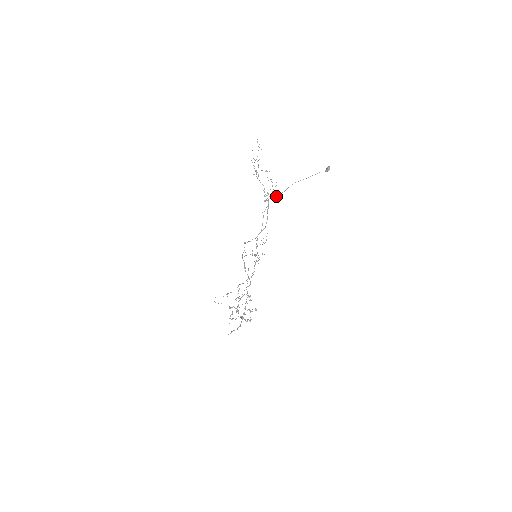
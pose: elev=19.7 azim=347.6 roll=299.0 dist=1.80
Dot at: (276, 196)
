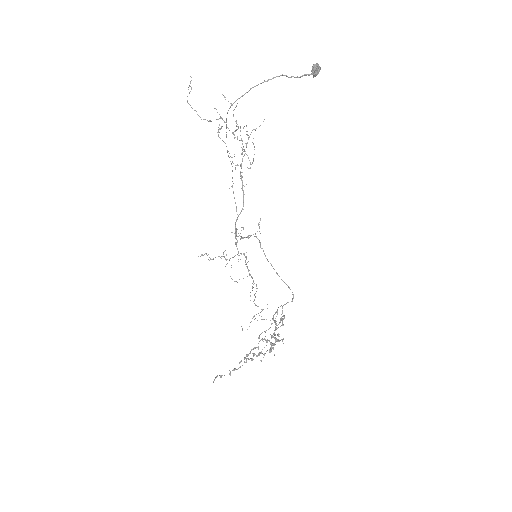
Dot at: (228, 155)
